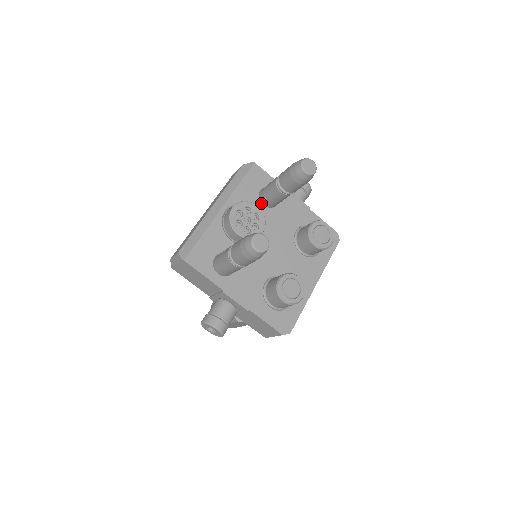
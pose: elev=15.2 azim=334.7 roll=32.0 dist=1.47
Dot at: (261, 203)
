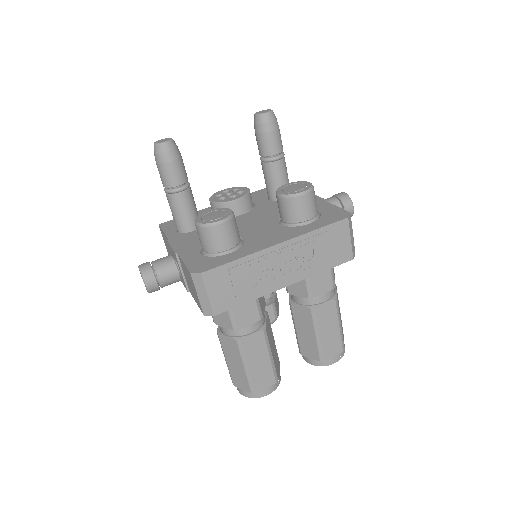
Dot at: (267, 199)
